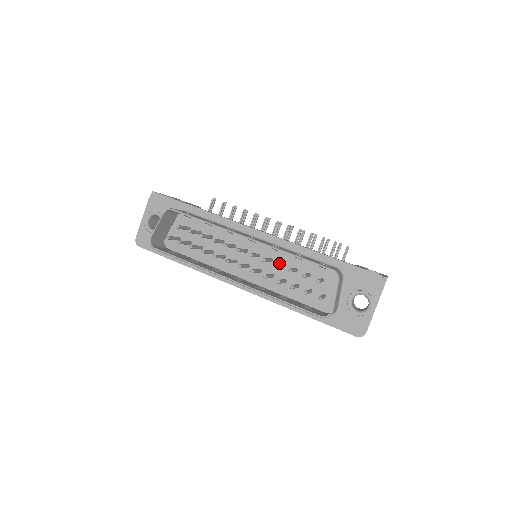
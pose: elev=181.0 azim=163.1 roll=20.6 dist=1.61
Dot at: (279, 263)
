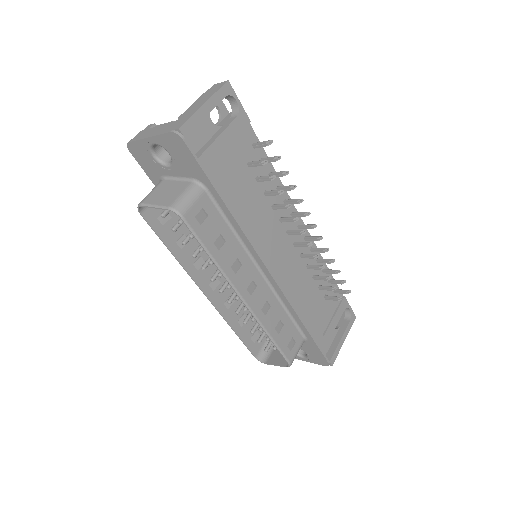
Dot at: occluded
